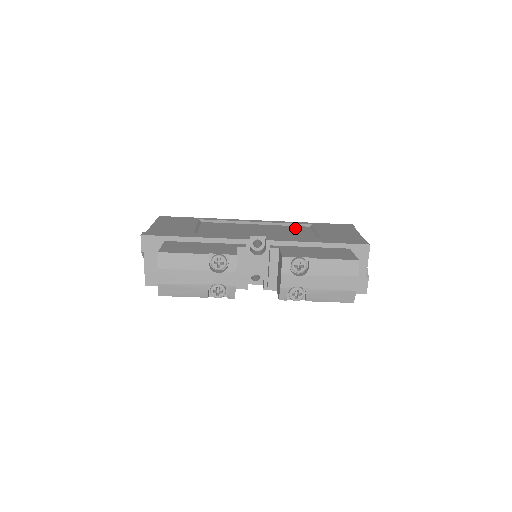
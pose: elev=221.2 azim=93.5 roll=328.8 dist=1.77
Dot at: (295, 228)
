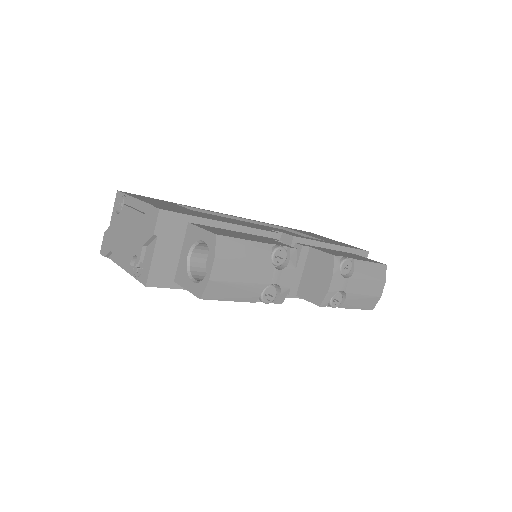
Dot at: (277, 229)
